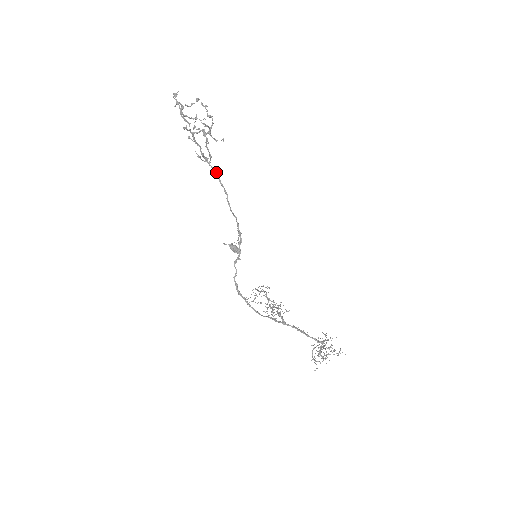
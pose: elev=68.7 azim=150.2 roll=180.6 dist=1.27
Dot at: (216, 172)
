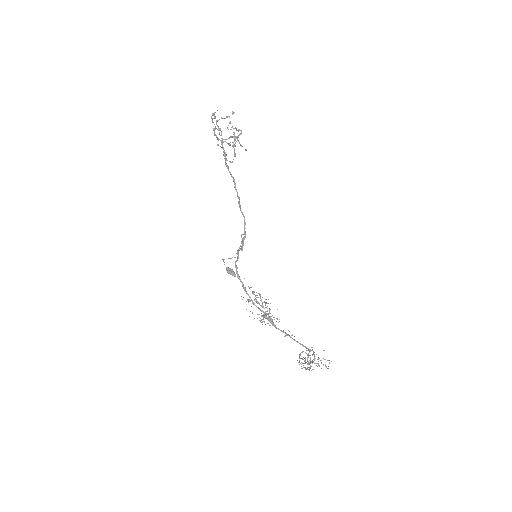
Dot at: (233, 179)
